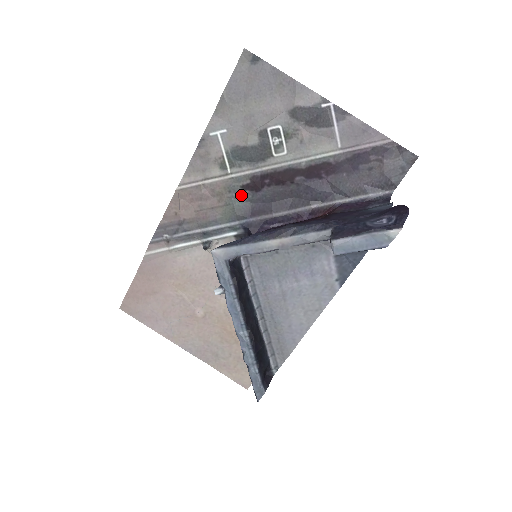
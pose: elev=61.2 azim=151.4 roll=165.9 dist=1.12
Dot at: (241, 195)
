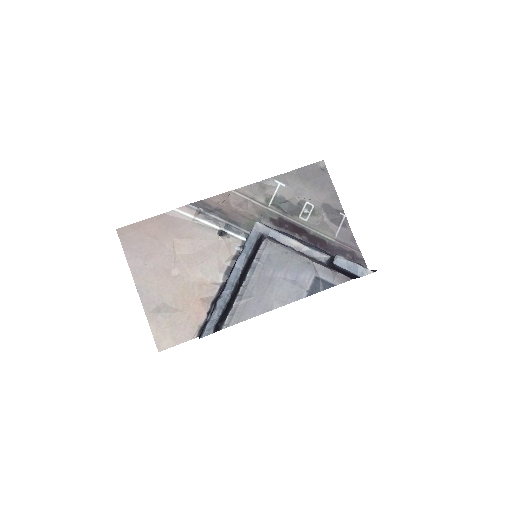
Dot at: (266, 222)
